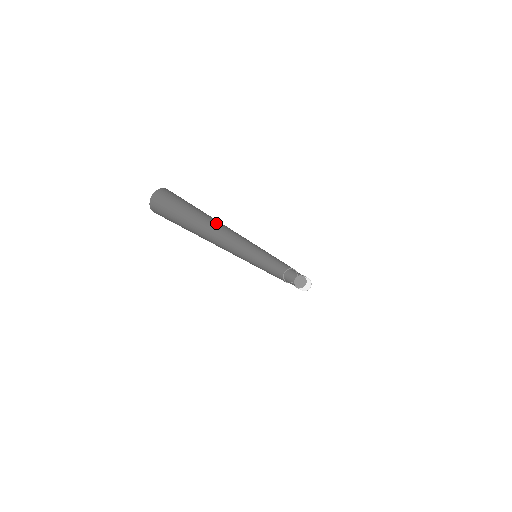
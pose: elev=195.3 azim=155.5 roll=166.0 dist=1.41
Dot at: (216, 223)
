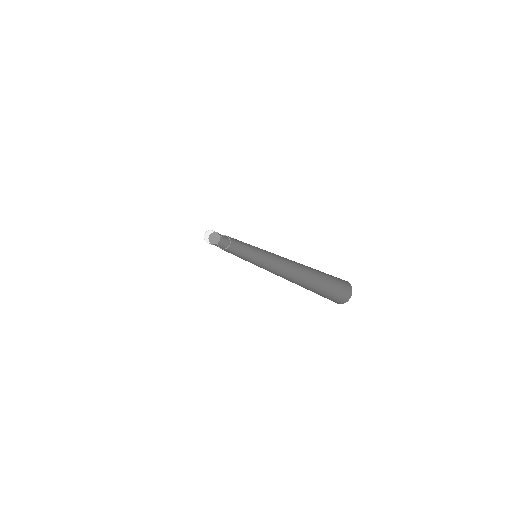
Dot at: occluded
